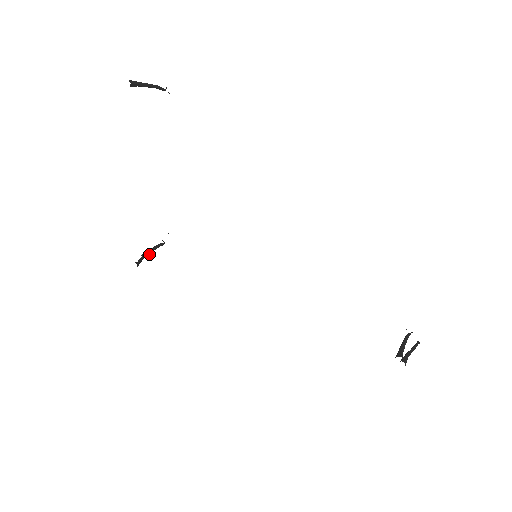
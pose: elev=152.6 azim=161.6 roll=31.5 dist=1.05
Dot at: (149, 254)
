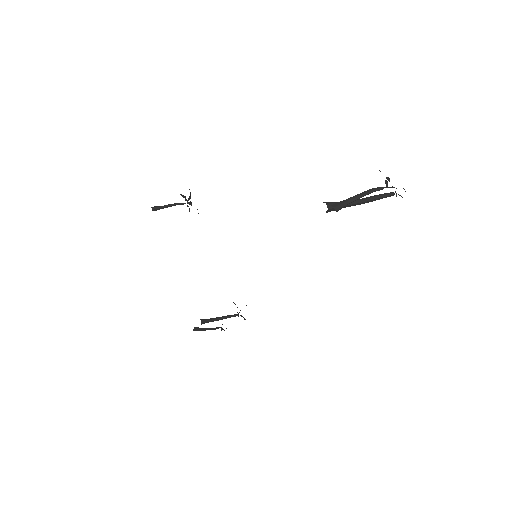
Dot at: (211, 320)
